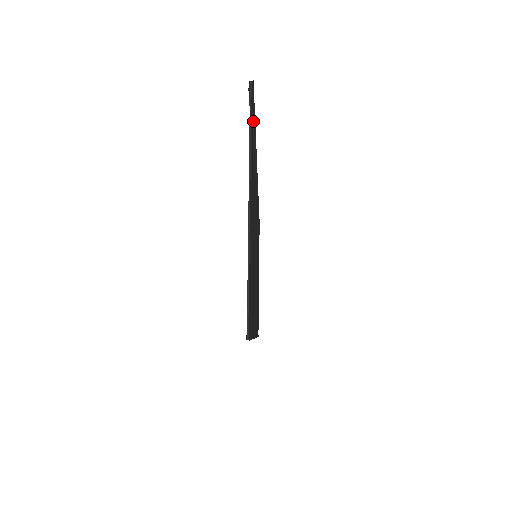
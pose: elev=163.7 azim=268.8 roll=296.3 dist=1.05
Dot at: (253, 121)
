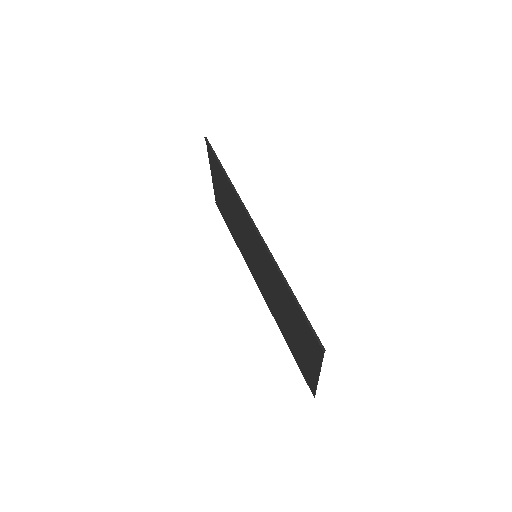
Dot at: (306, 319)
